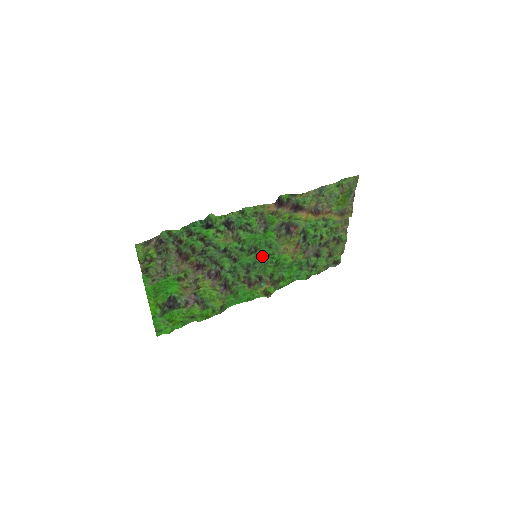
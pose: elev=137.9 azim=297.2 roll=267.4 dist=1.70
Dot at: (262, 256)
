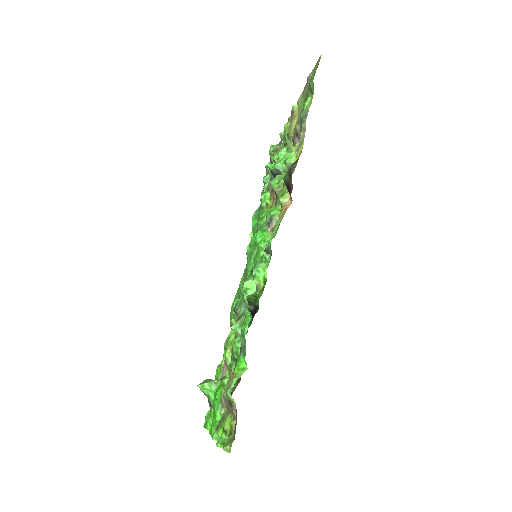
Dot at: (250, 244)
